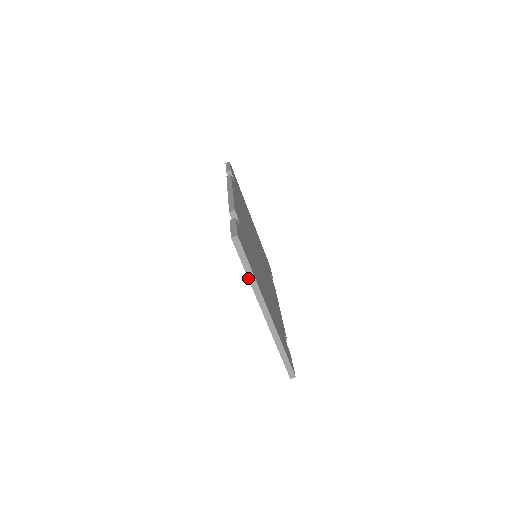
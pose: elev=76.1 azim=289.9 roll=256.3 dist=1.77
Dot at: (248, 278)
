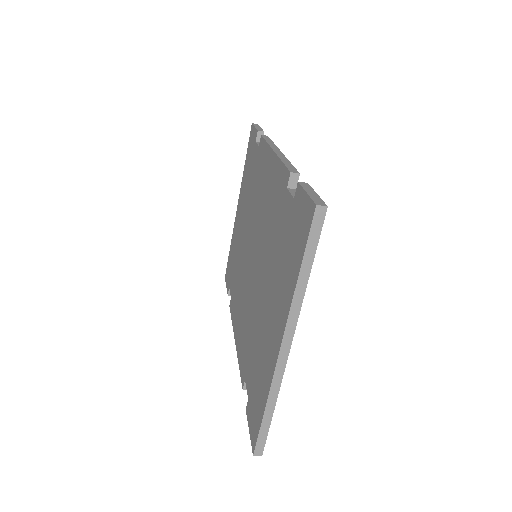
Dot at: (297, 282)
